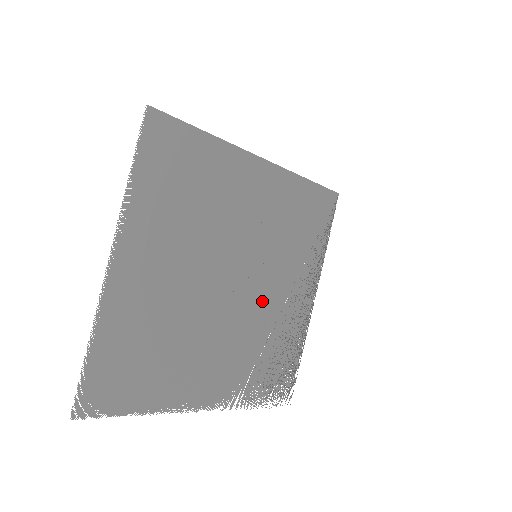
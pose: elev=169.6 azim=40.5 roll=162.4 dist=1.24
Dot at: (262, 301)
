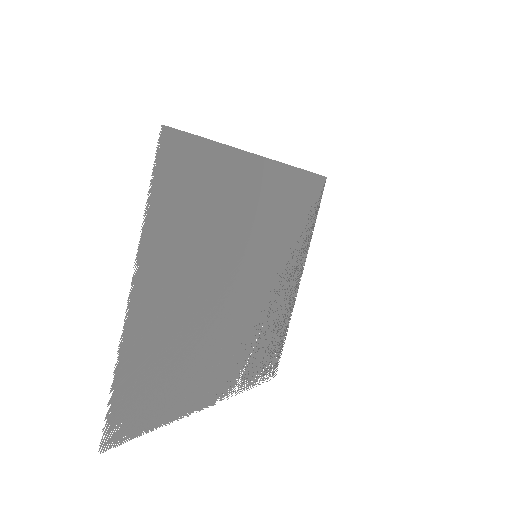
Dot at: (259, 296)
